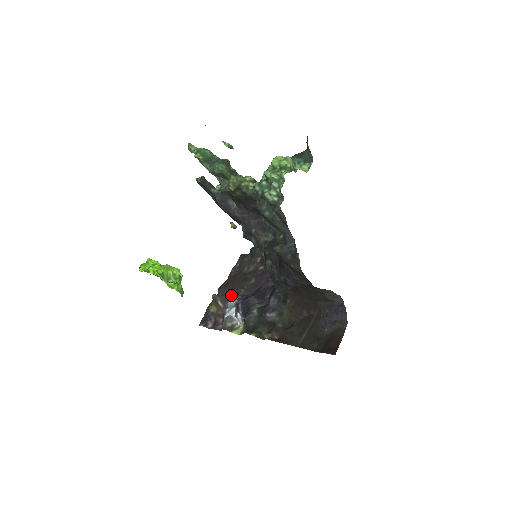
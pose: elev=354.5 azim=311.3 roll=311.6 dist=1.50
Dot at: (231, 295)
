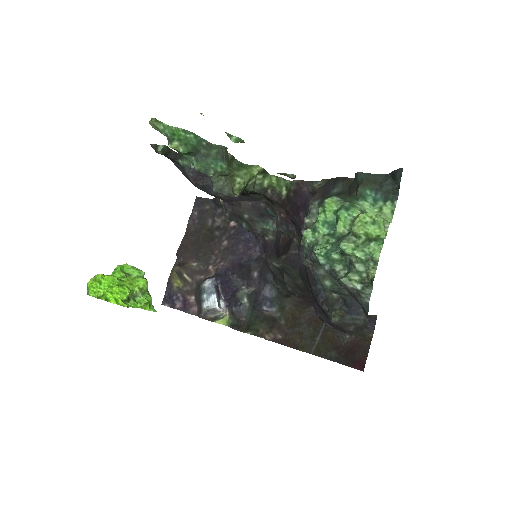
Dot at: (198, 263)
